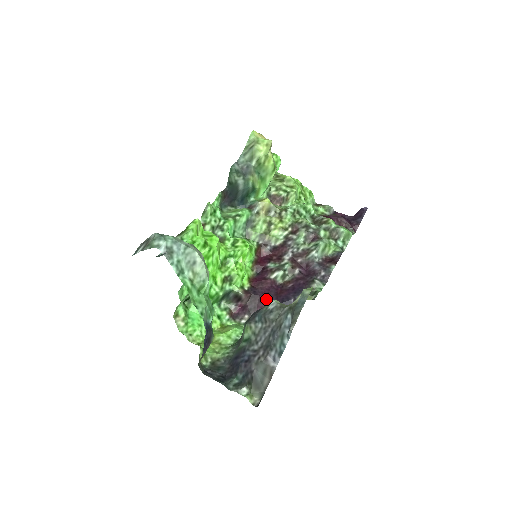
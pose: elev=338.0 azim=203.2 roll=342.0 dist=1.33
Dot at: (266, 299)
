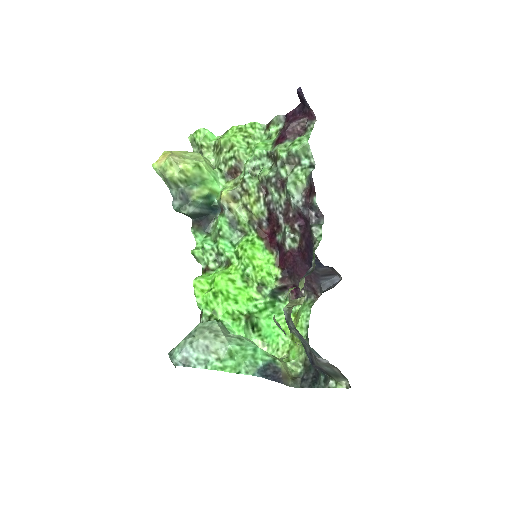
Dot at: (299, 271)
